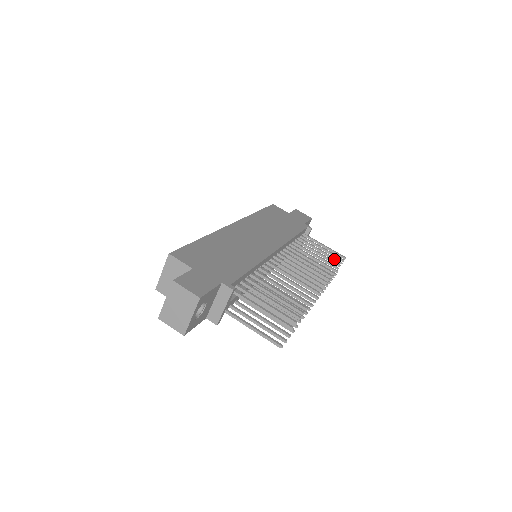
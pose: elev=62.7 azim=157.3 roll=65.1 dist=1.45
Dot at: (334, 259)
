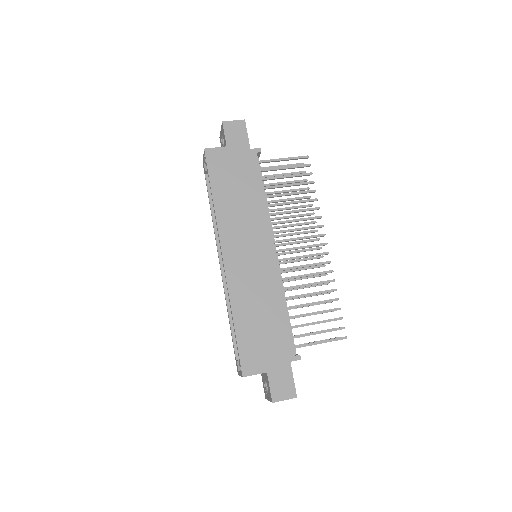
Dot at: occluded
